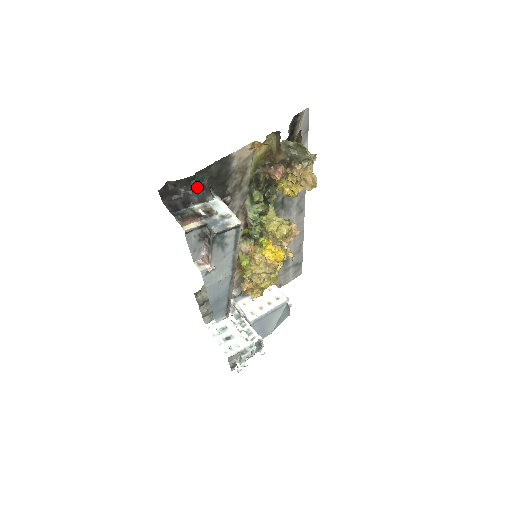
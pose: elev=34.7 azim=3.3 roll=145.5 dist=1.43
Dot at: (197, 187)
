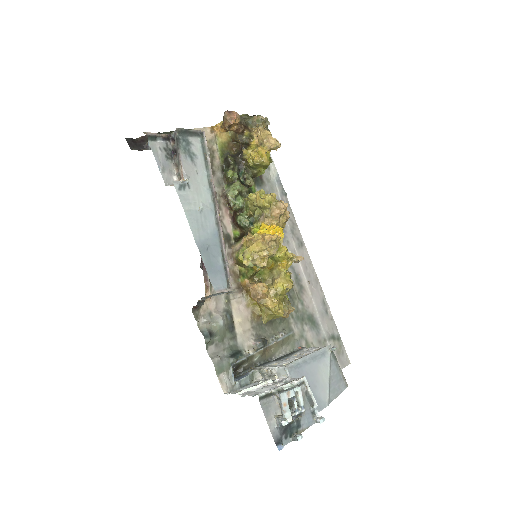
Dot at: occluded
